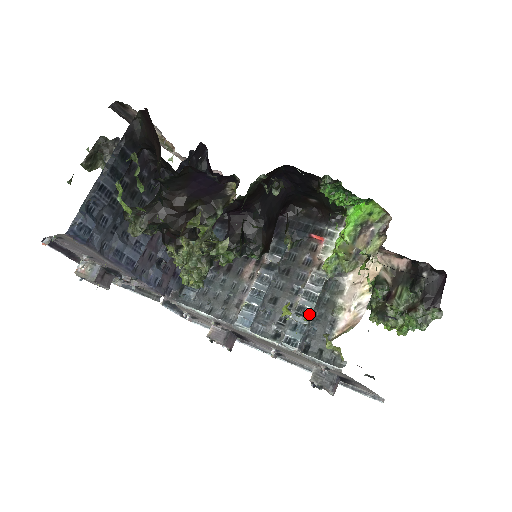
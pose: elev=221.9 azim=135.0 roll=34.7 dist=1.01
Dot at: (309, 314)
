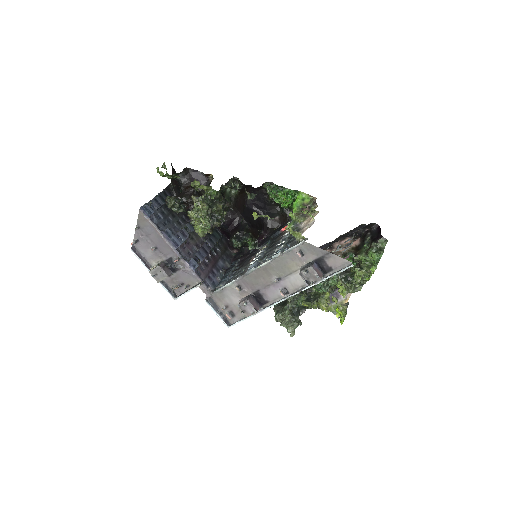
Dot at: (284, 242)
